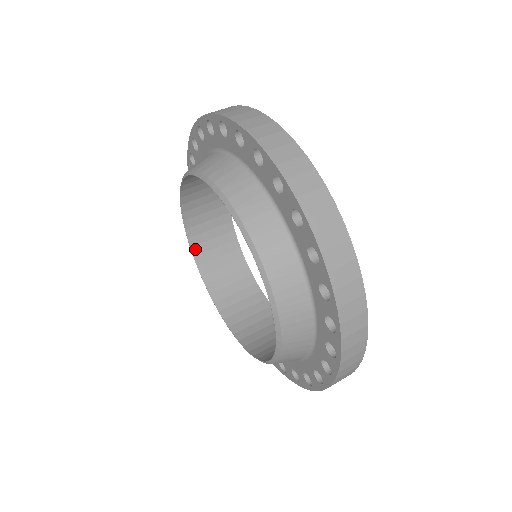
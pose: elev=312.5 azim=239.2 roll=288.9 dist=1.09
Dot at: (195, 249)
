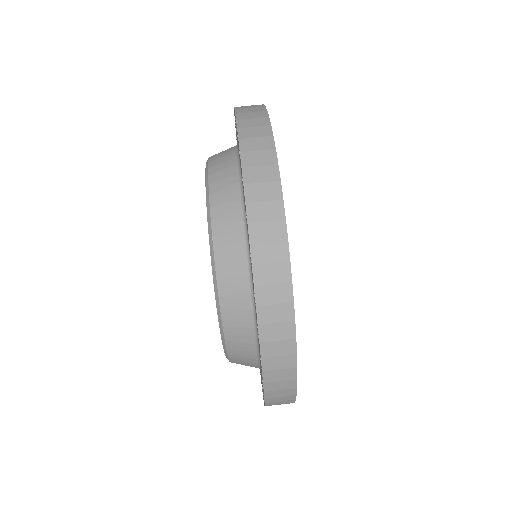
Dot at: occluded
